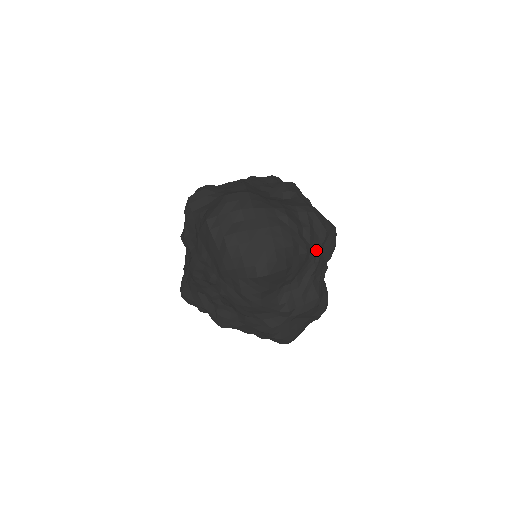
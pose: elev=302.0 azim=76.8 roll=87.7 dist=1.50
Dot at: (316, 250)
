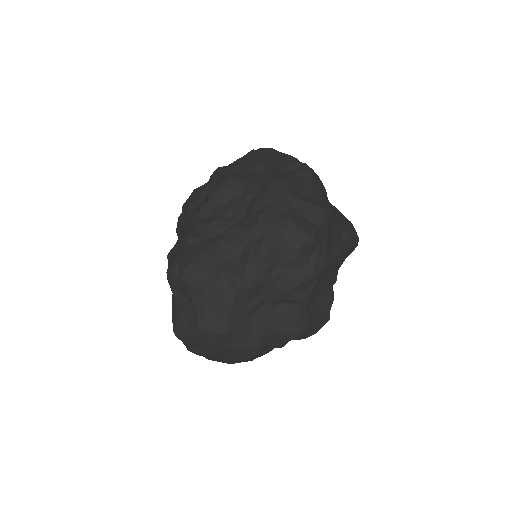
Dot at: occluded
